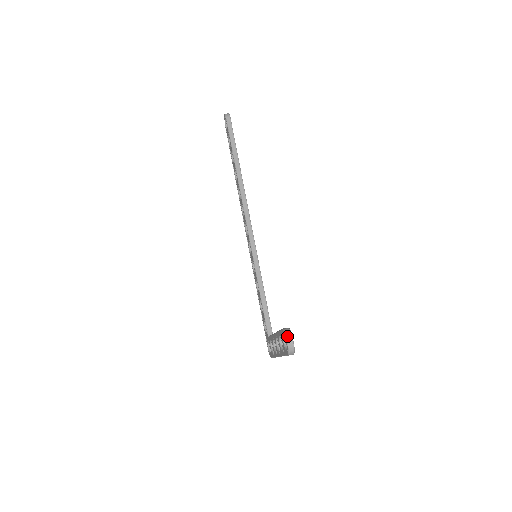
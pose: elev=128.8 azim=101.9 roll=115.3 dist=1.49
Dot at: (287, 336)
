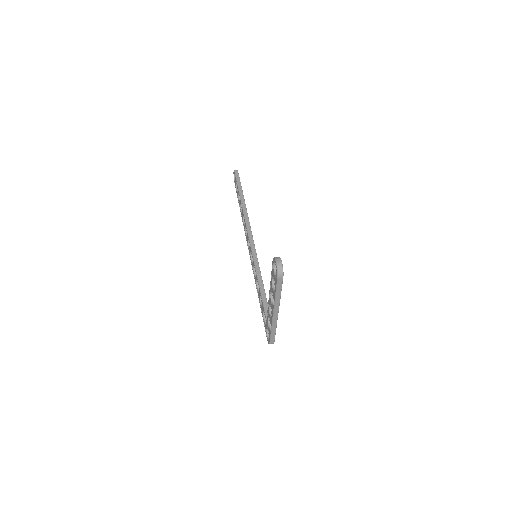
Dot at: (276, 258)
